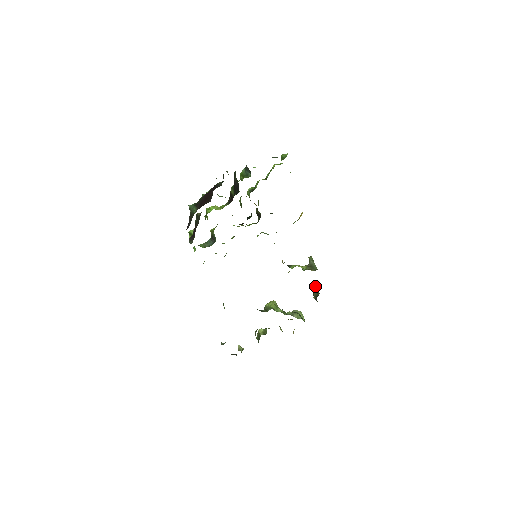
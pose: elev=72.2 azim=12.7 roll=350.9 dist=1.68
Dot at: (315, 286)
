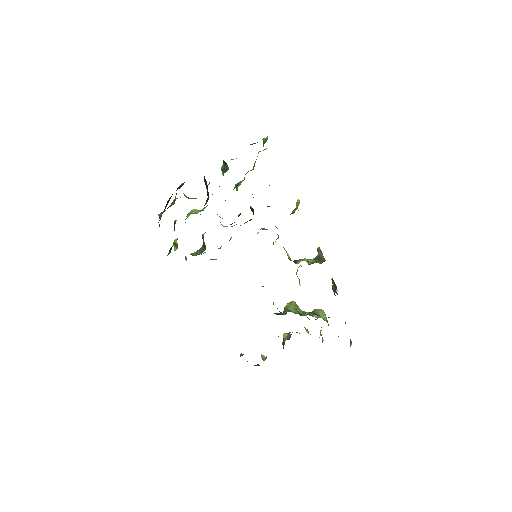
Dot at: (332, 279)
